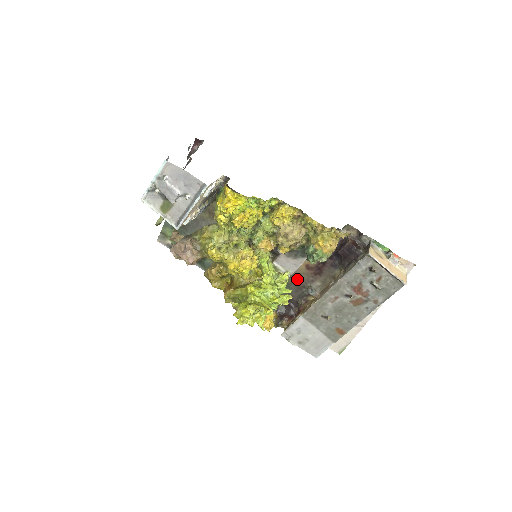
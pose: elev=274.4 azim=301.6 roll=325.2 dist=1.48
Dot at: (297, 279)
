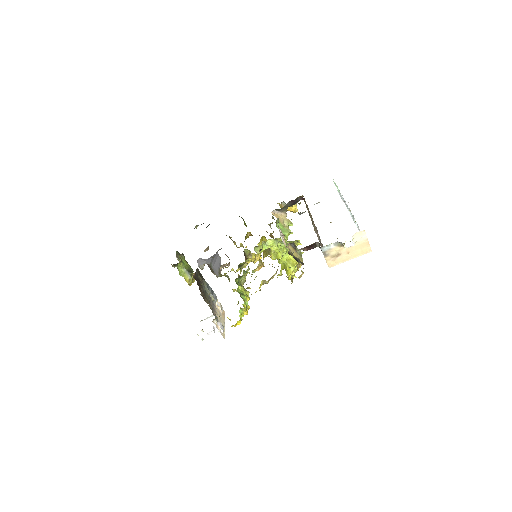
Dot at: occluded
